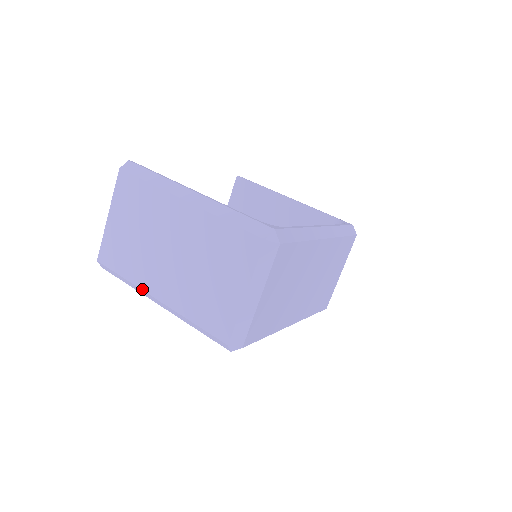
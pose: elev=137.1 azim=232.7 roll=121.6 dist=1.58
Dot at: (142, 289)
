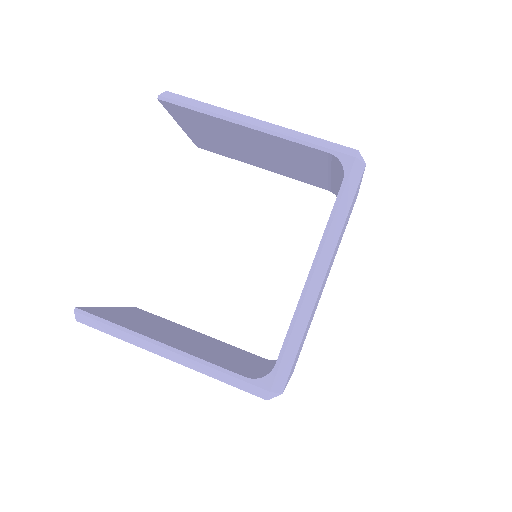
Dot at: occluded
